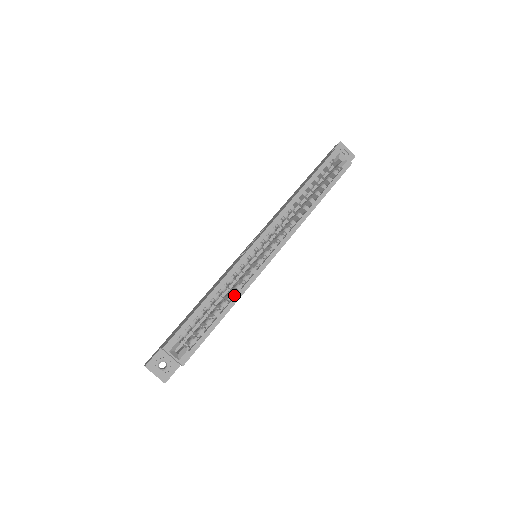
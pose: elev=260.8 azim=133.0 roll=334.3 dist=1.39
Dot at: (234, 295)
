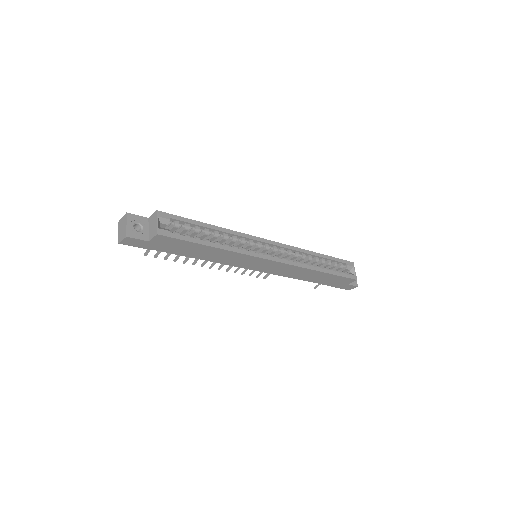
Dot at: (229, 246)
